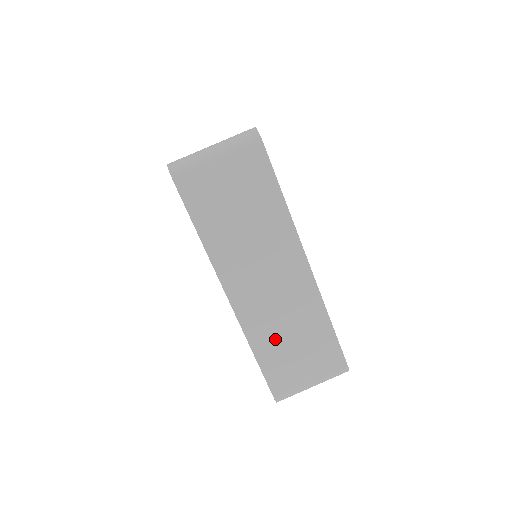
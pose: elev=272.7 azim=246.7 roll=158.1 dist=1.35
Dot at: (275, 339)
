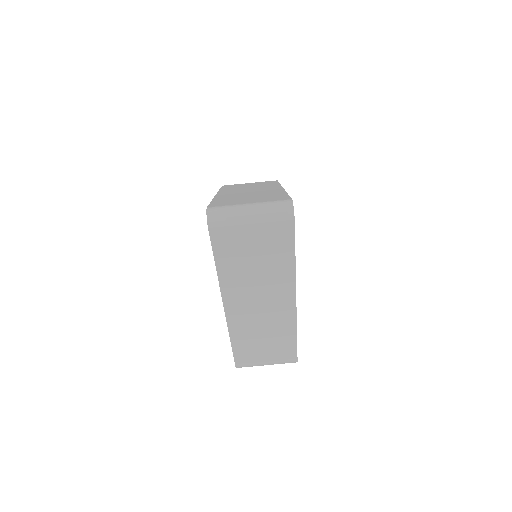
Dot at: (250, 337)
